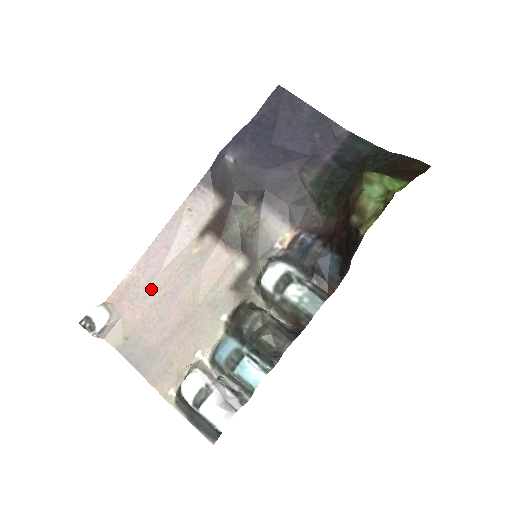
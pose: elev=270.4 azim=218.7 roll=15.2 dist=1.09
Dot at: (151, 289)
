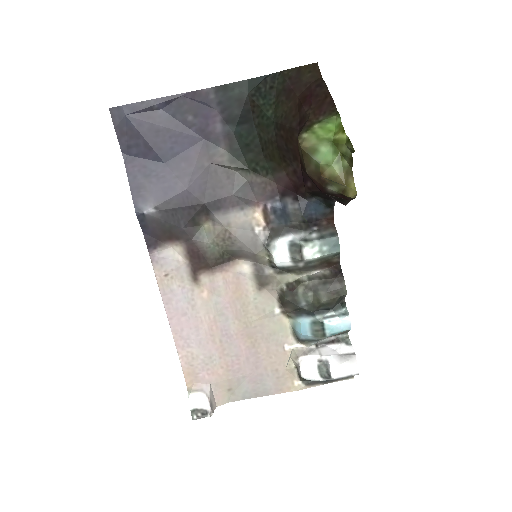
Dot at: (208, 349)
